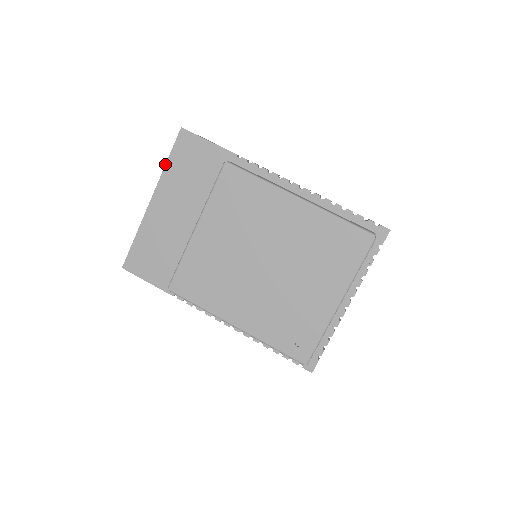
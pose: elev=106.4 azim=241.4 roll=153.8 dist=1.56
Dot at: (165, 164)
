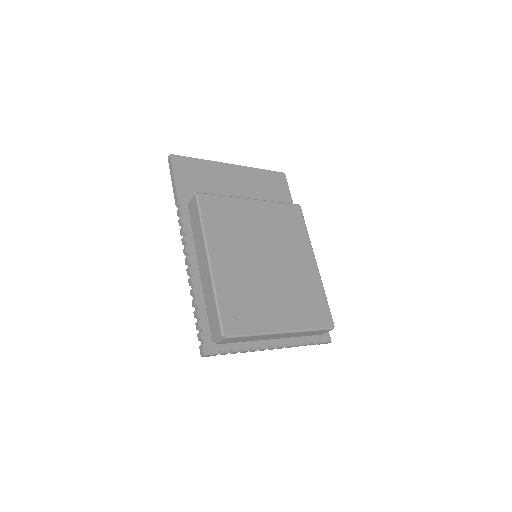
Dot at: occluded
